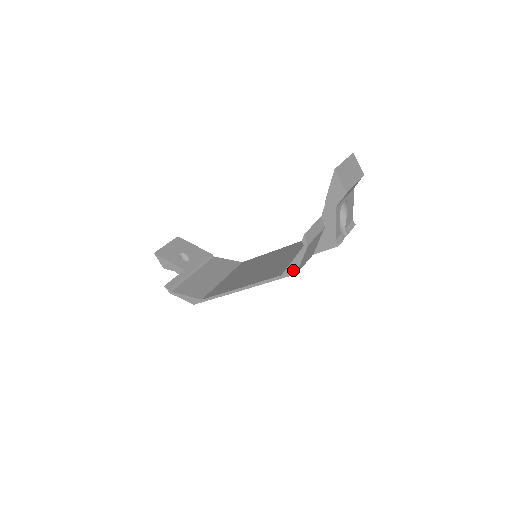
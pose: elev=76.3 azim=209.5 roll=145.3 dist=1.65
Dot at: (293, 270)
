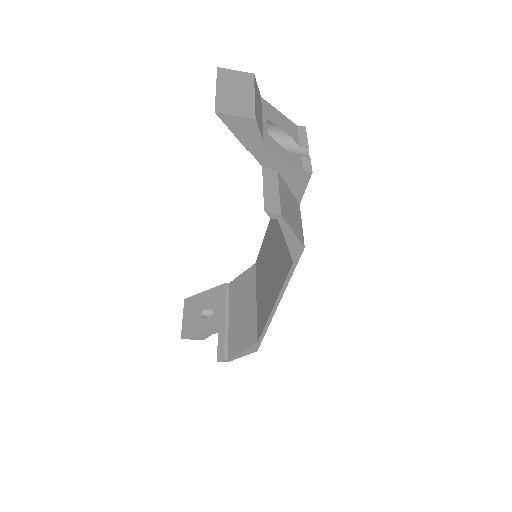
Dot at: (297, 248)
